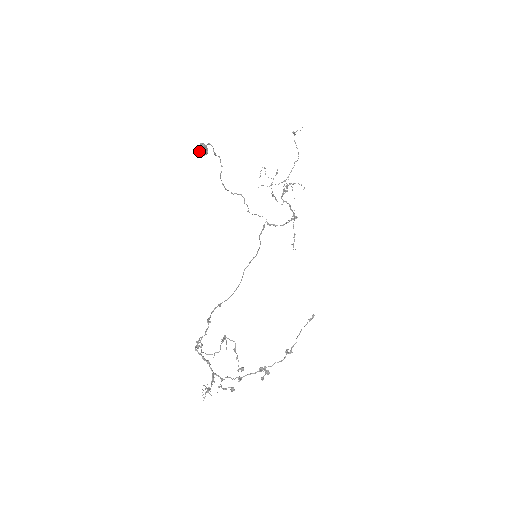
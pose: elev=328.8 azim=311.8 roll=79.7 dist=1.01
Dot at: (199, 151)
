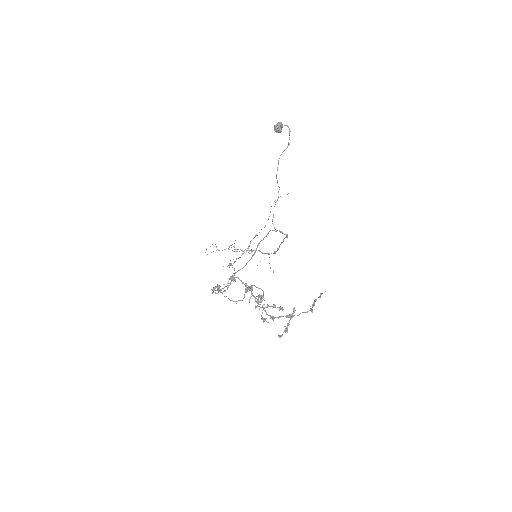
Dot at: (280, 125)
